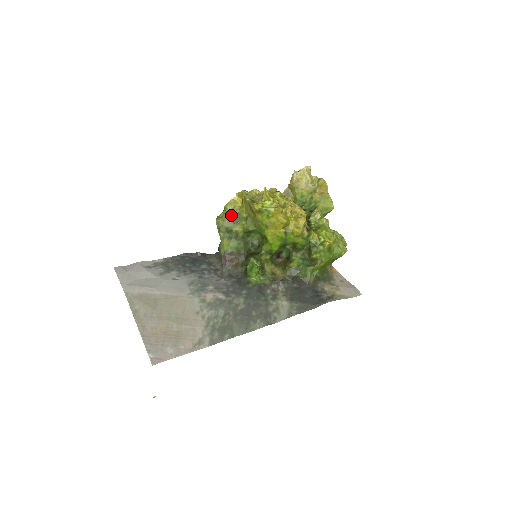
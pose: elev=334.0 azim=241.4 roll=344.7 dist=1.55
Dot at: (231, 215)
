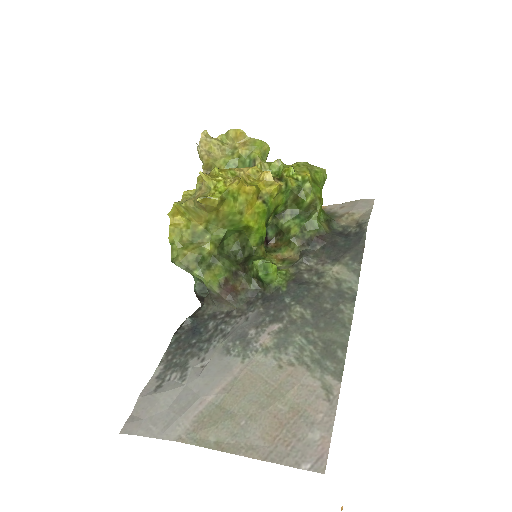
Dot at: (185, 243)
